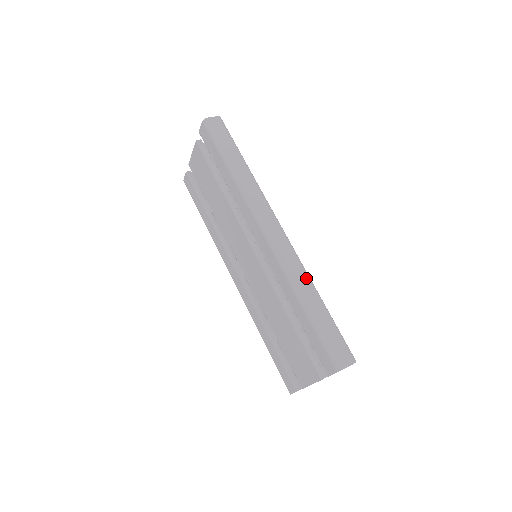
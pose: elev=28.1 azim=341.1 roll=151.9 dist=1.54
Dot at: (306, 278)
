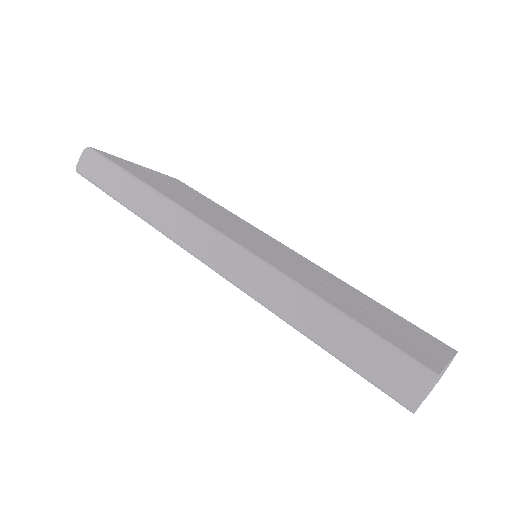
Dot at: (284, 290)
